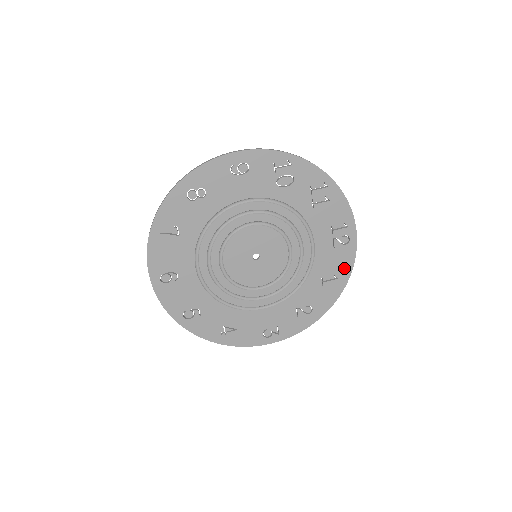
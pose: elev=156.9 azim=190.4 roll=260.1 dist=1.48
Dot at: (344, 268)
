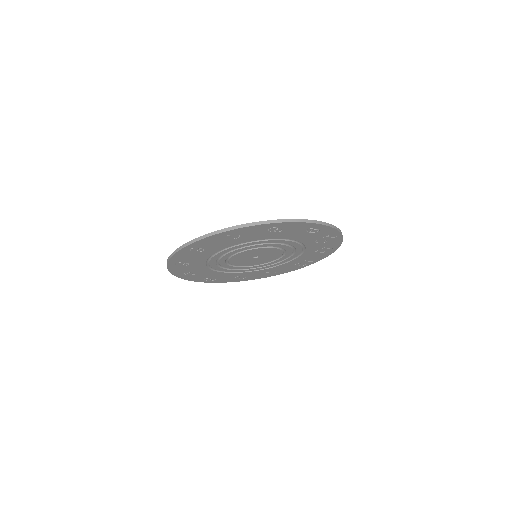
Dot at: (284, 271)
